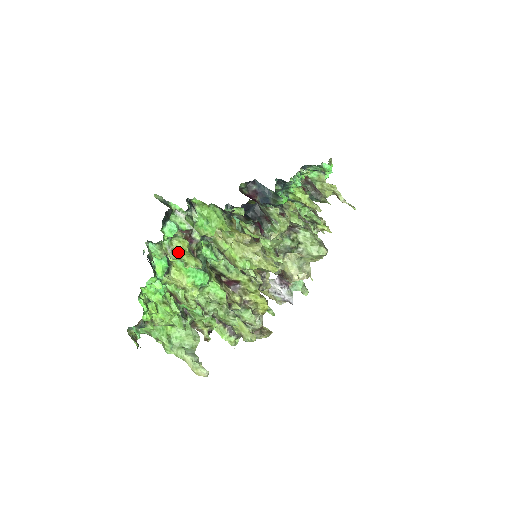
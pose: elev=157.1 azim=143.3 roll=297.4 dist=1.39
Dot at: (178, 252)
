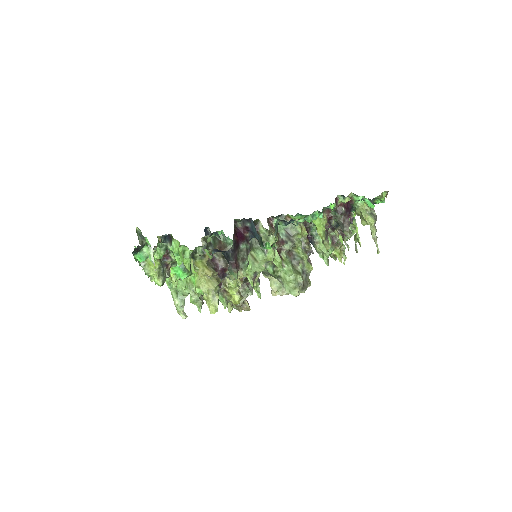
Dot at: (149, 267)
